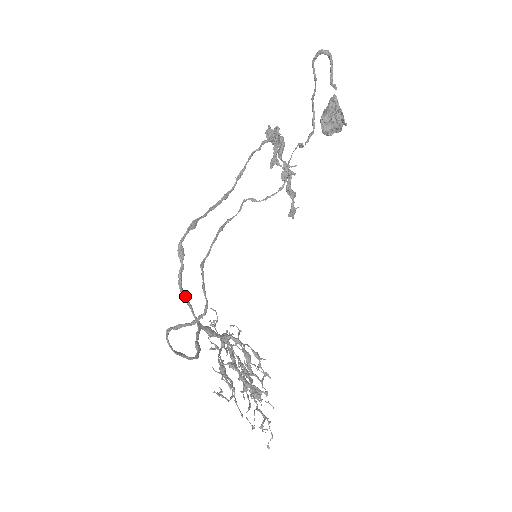
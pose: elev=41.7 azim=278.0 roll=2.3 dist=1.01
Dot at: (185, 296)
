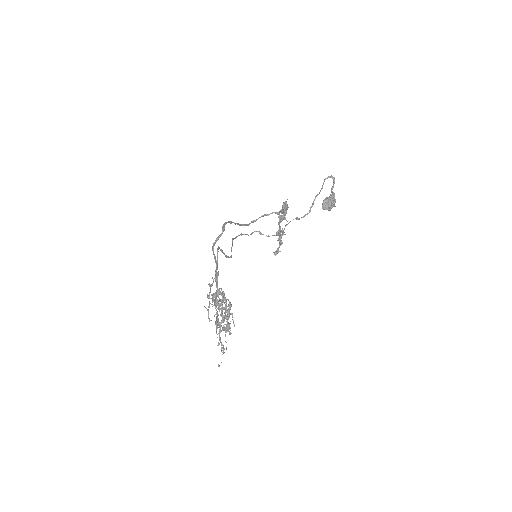
Dot at: occluded
